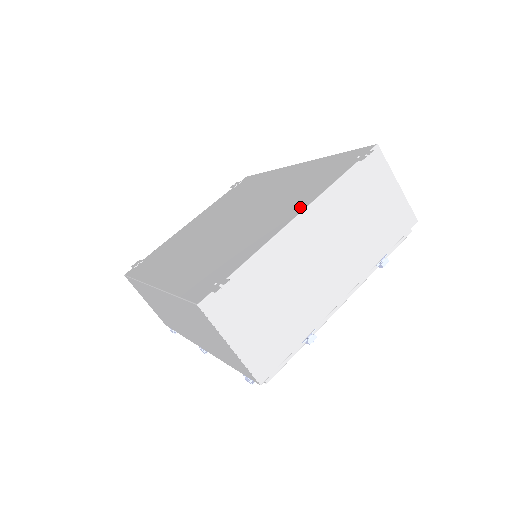
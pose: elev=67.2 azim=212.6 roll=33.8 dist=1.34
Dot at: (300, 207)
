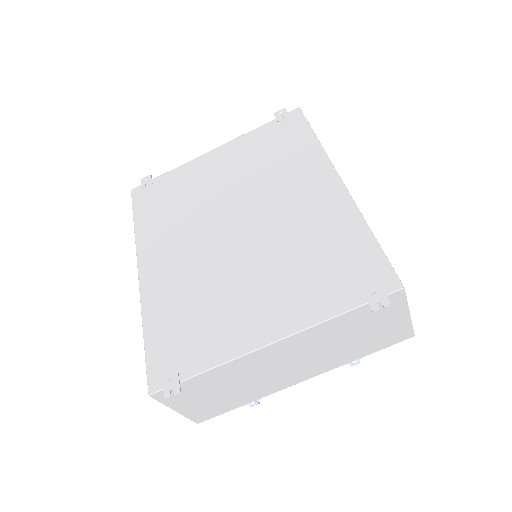
Dot at: (282, 327)
